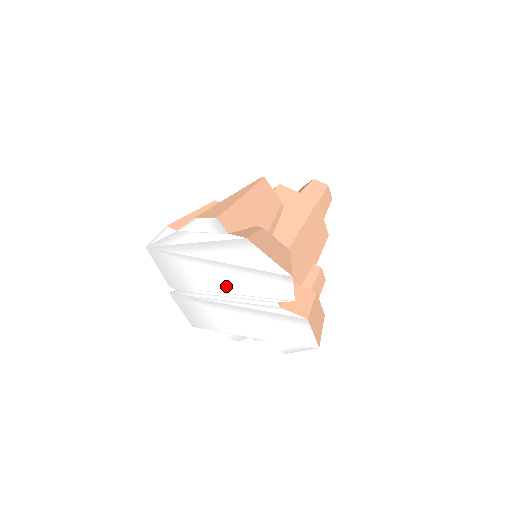
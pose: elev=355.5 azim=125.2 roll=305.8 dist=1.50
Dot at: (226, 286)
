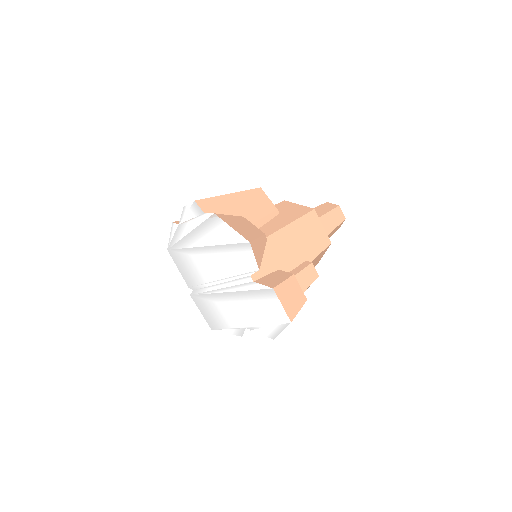
Dot at: (218, 271)
